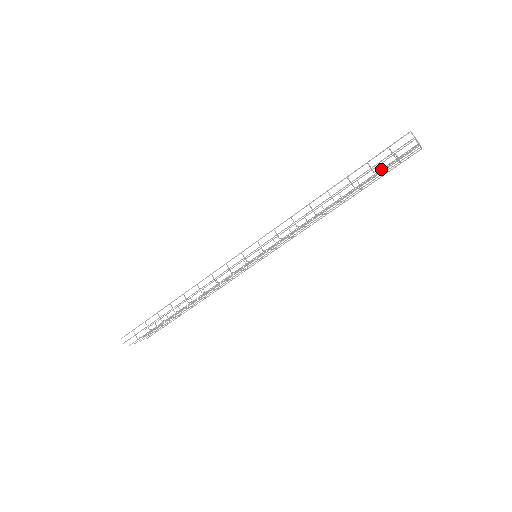
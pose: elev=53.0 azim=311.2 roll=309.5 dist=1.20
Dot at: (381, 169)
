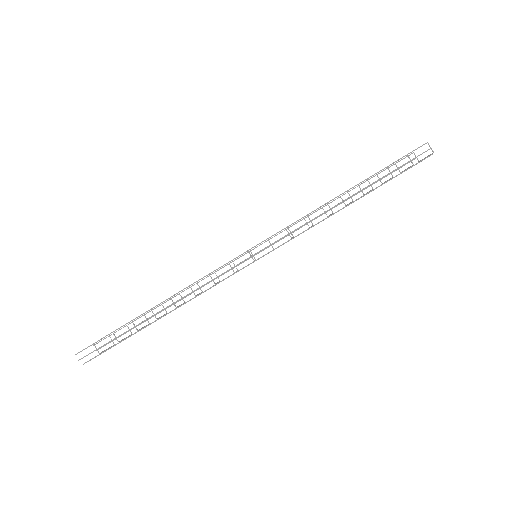
Dot at: (398, 174)
